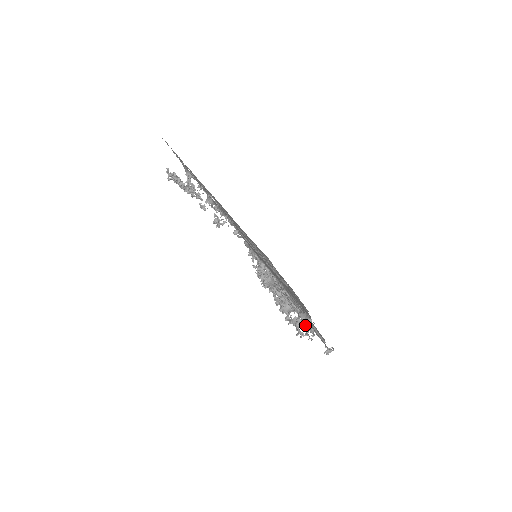
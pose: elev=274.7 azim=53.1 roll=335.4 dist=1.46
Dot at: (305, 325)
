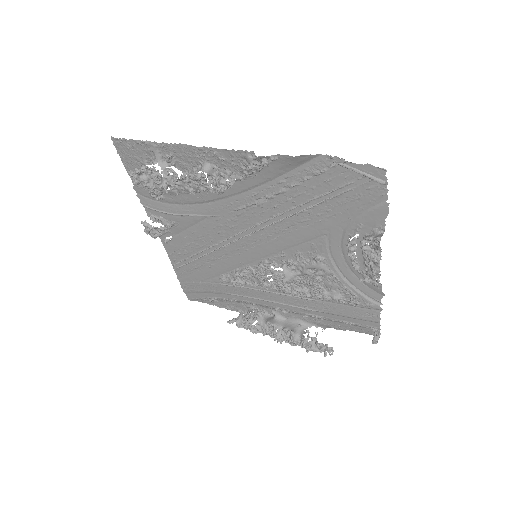
Dot at: occluded
